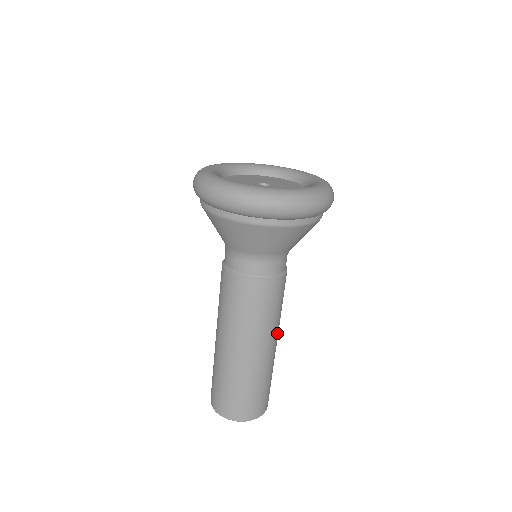
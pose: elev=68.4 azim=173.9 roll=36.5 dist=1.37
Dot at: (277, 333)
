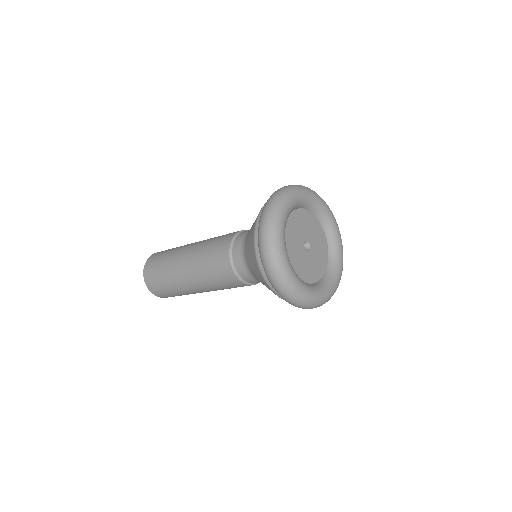
Dot at: occluded
